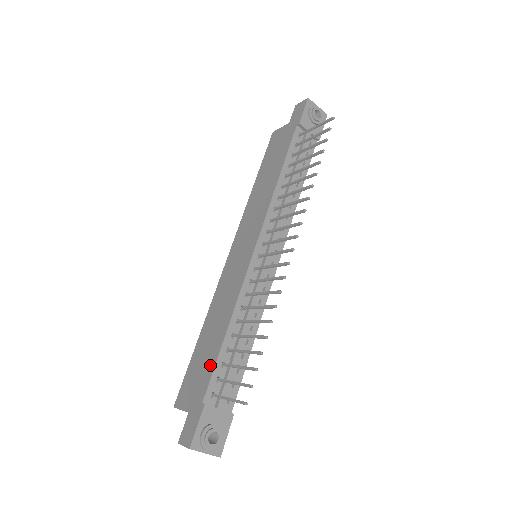
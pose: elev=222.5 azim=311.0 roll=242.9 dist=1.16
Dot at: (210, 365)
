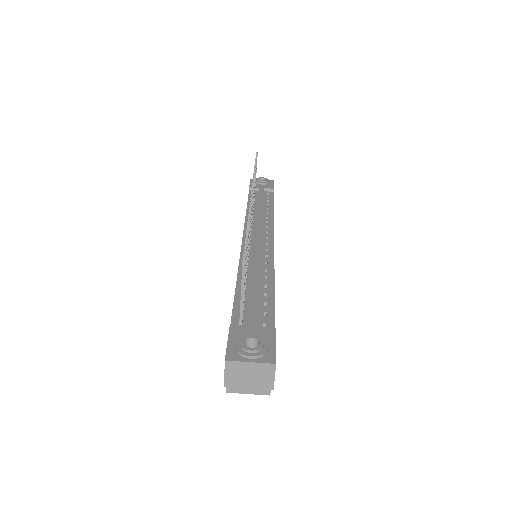
Dot at: occluded
